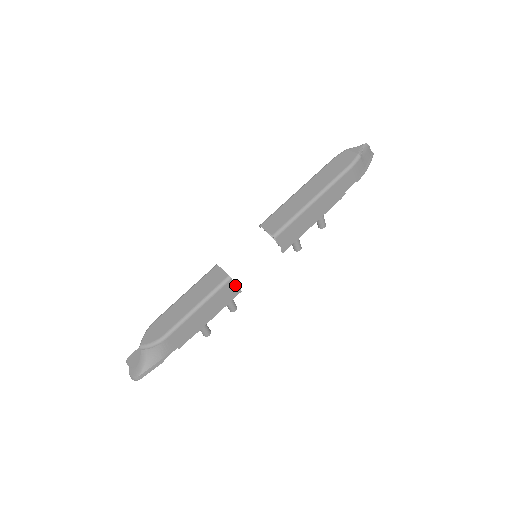
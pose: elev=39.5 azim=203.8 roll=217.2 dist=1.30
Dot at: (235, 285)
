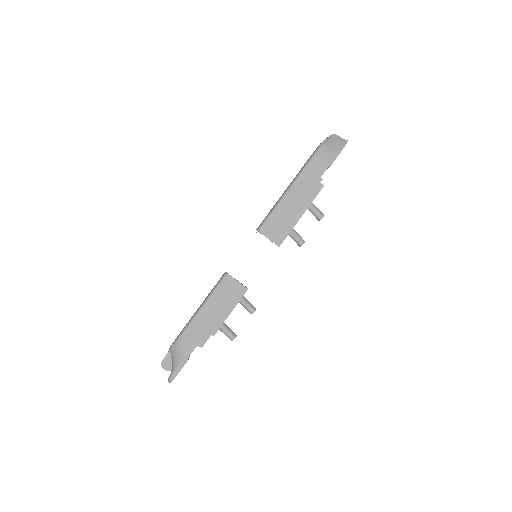
Dot at: (235, 280)
